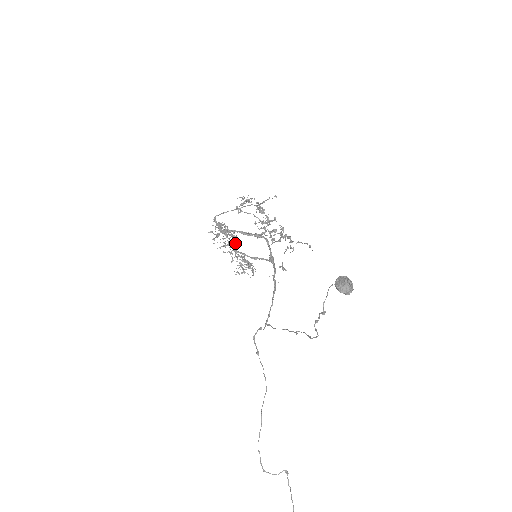
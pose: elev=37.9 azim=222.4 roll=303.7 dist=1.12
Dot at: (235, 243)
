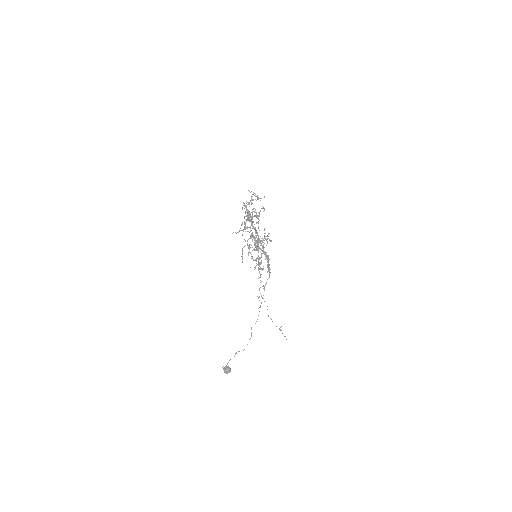
Dot at: (258, 221)
